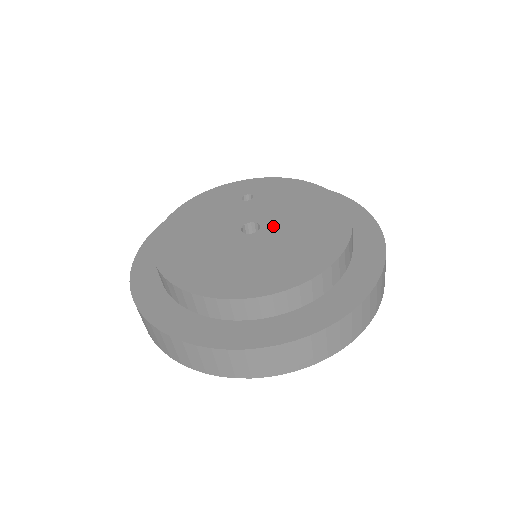
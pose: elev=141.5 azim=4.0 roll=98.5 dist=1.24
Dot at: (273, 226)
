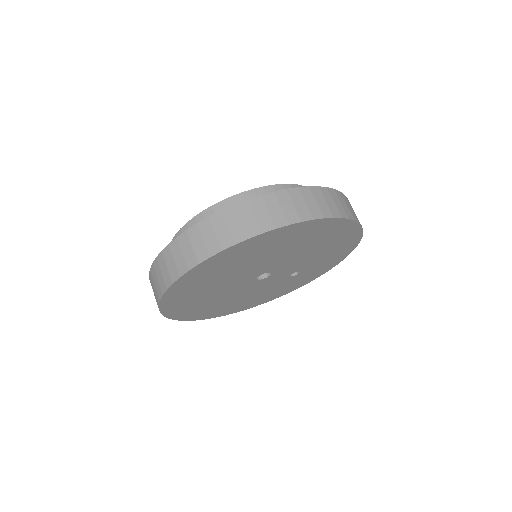
Dot at: occluded
